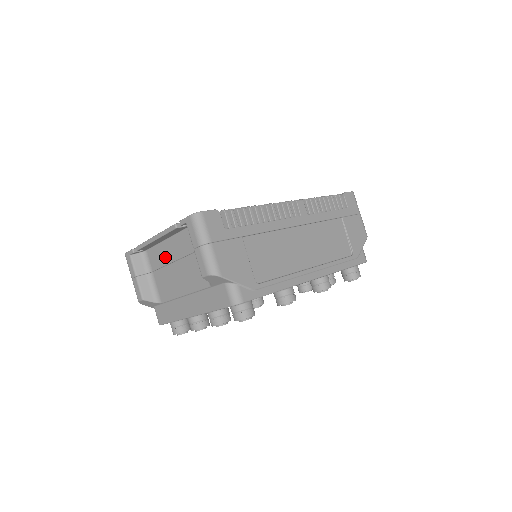
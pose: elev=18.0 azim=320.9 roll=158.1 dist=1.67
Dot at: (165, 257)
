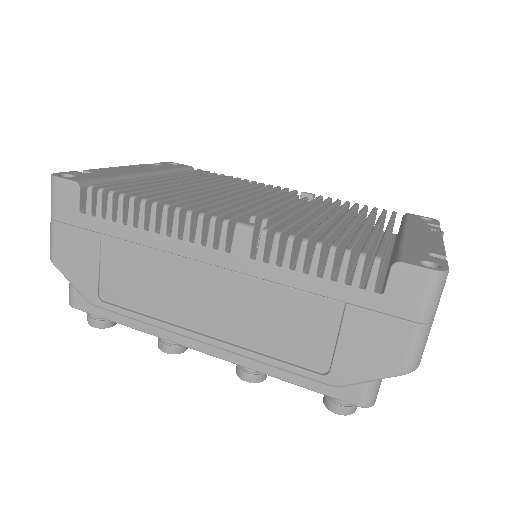
Dot at: occluded
